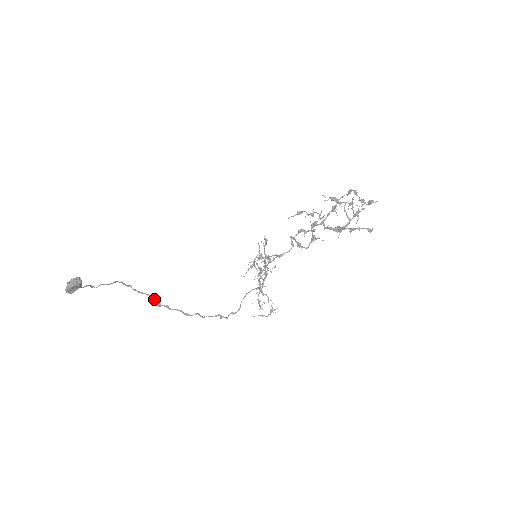
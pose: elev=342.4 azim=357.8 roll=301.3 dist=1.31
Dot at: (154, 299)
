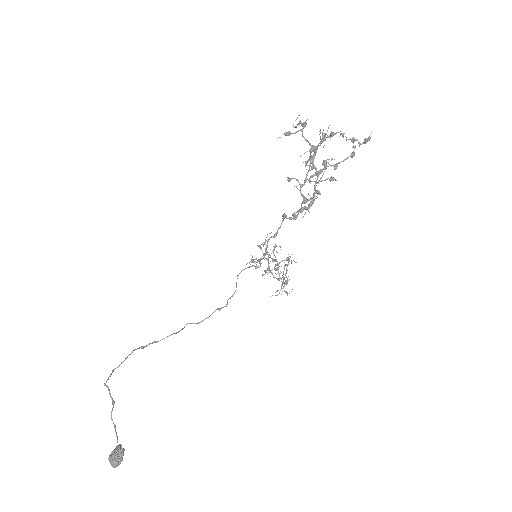
Dot at: occluded
